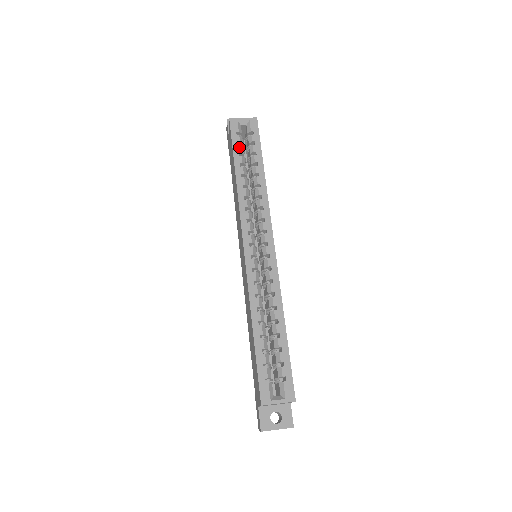
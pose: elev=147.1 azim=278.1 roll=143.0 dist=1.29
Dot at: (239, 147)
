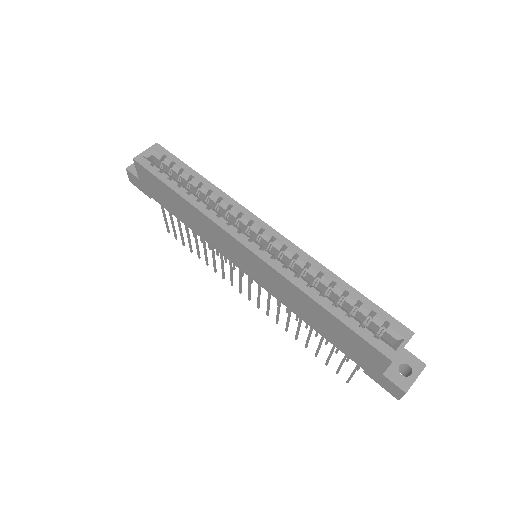
Dot at: (163, 174)
